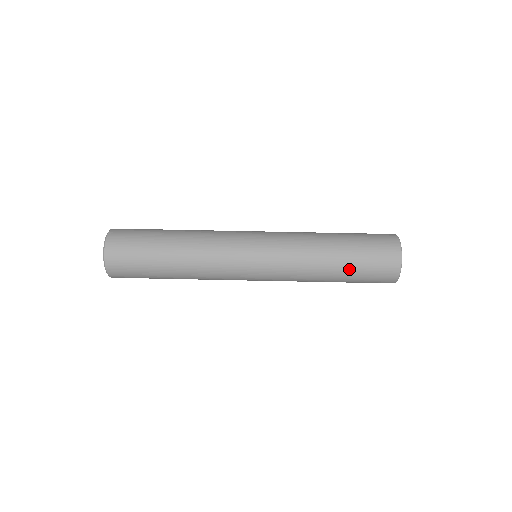
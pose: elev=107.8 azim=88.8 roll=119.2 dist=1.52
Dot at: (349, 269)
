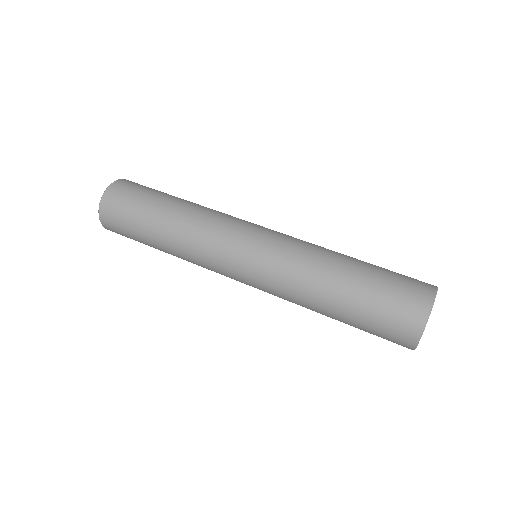
Dot at: (357, 294)
